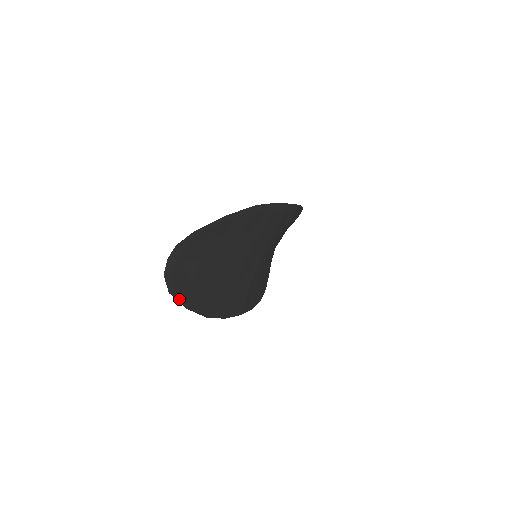
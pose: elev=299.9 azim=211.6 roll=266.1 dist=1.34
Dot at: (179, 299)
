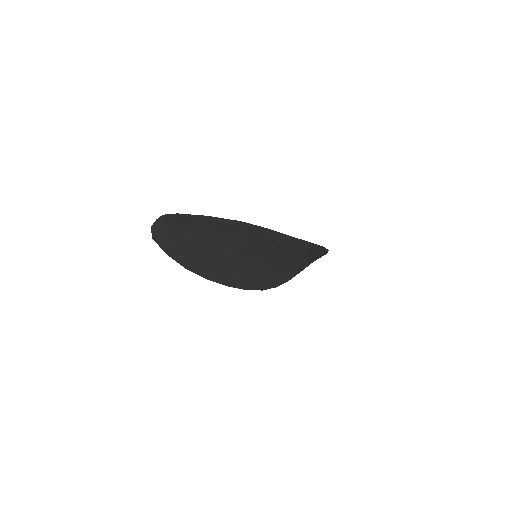
Dot at: (161, 246)
